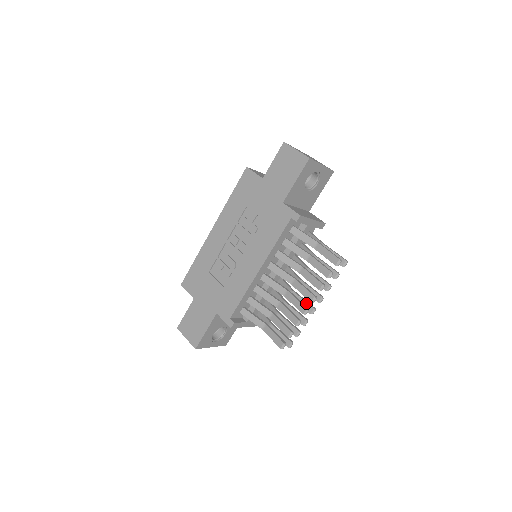
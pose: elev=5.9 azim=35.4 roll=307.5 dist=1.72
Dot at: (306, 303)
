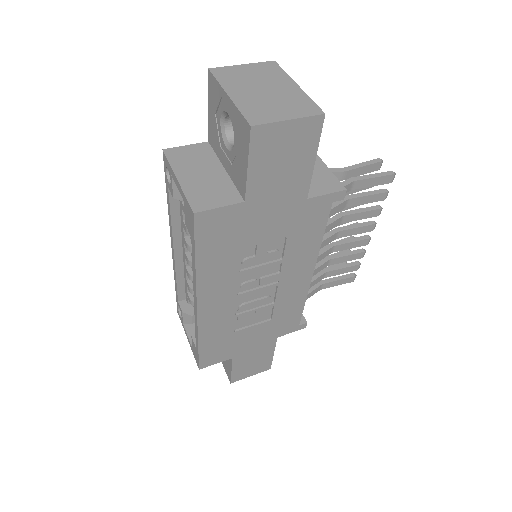
Dot at: occluded
